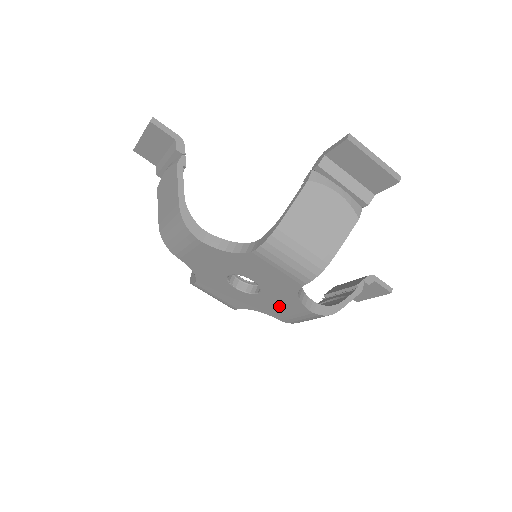
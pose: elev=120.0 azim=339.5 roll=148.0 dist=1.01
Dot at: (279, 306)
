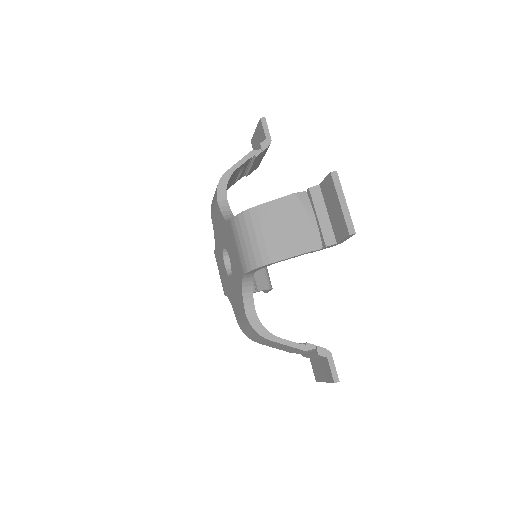
Dot at: (237, 300)
